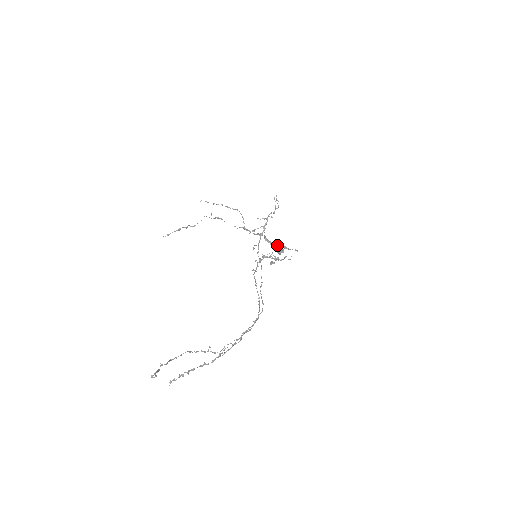
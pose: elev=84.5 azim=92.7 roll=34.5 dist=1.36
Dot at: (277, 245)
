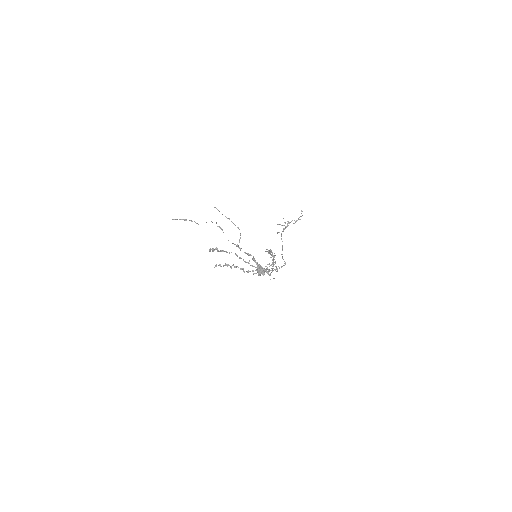
Dot at: (262, 267)
